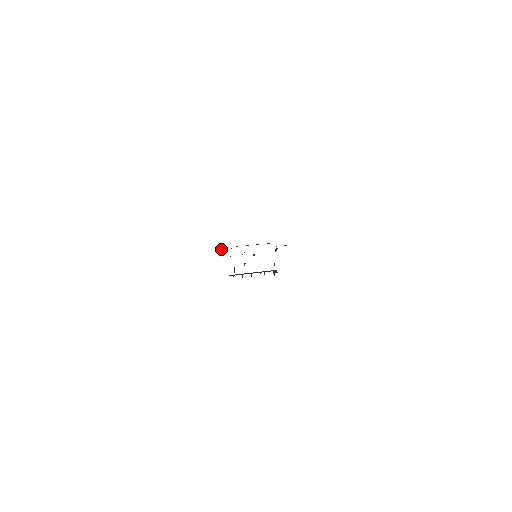
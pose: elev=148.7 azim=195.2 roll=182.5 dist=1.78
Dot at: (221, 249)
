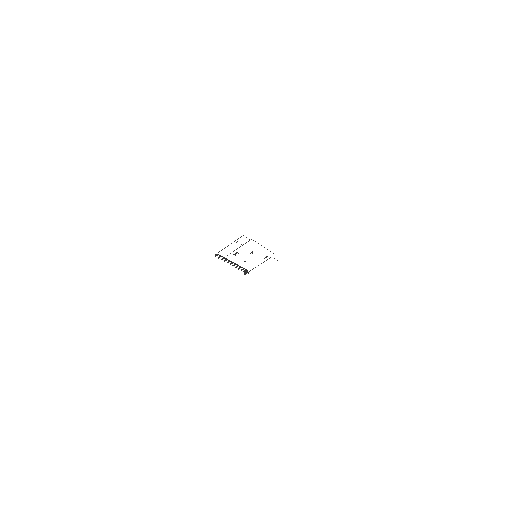
Dot at: occluded
